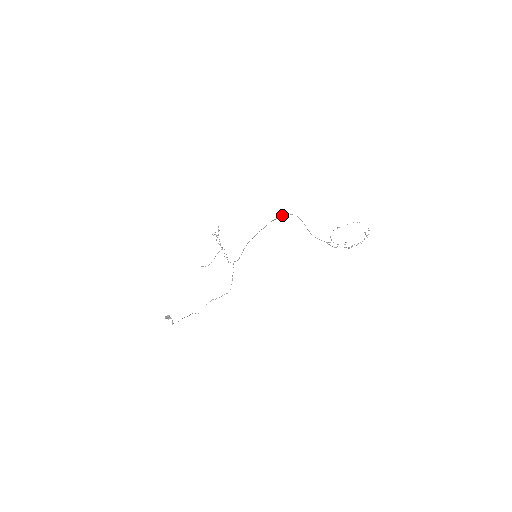
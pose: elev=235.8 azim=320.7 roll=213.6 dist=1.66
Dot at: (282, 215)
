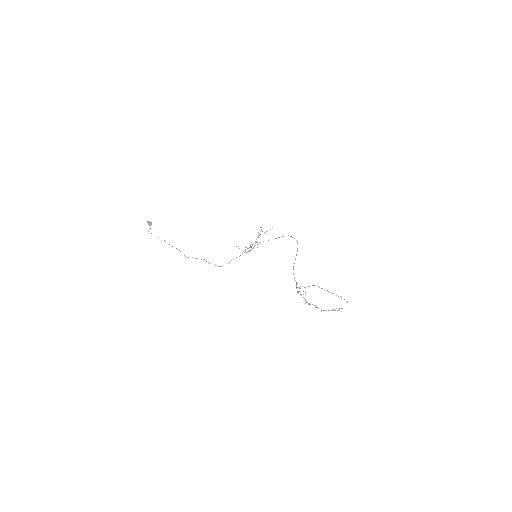
Dot at: occluded
